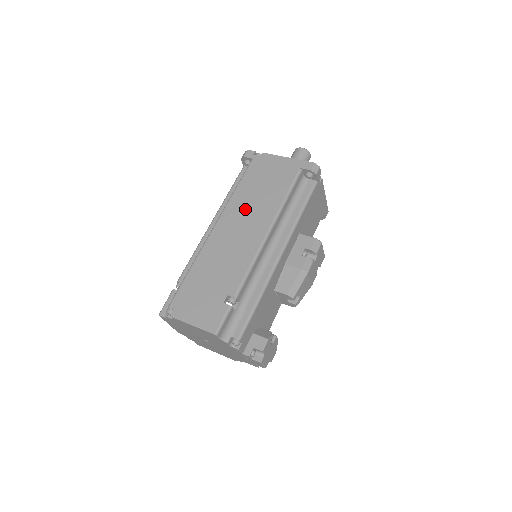
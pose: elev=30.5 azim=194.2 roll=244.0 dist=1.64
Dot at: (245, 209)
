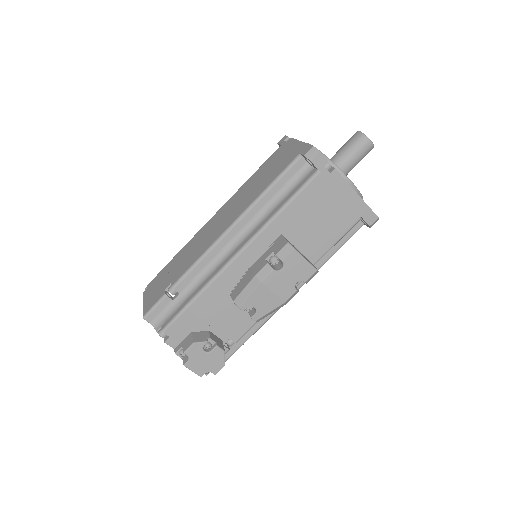
Dot at: (238, 199)
